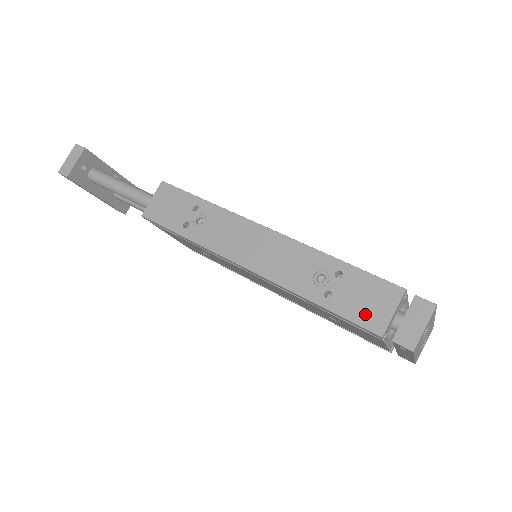
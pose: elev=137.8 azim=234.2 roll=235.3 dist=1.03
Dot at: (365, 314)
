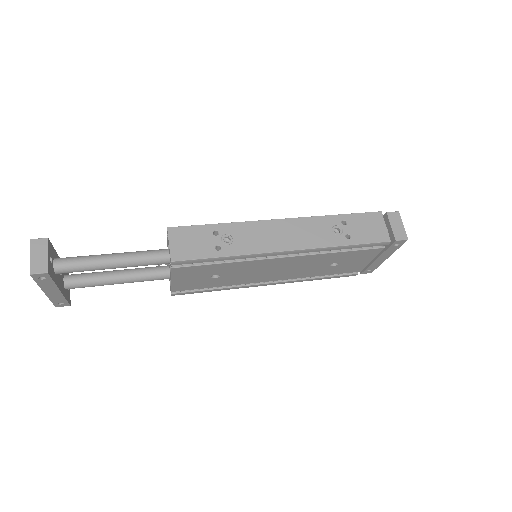
Dot at: (374, 235)
